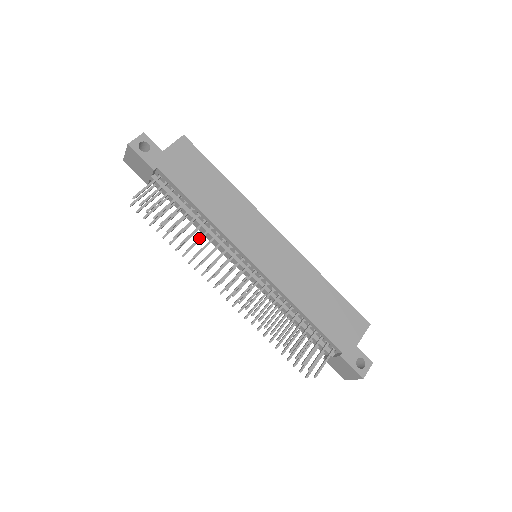
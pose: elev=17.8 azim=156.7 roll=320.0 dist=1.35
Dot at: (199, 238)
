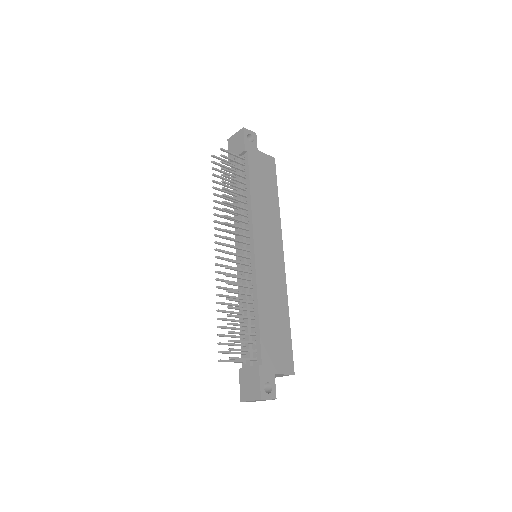
Dot at: (236, 205)
